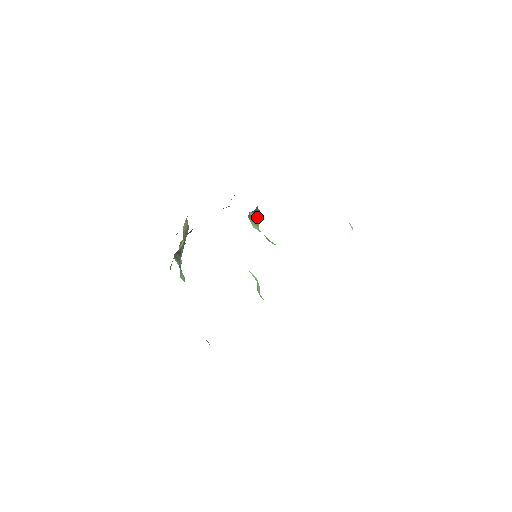
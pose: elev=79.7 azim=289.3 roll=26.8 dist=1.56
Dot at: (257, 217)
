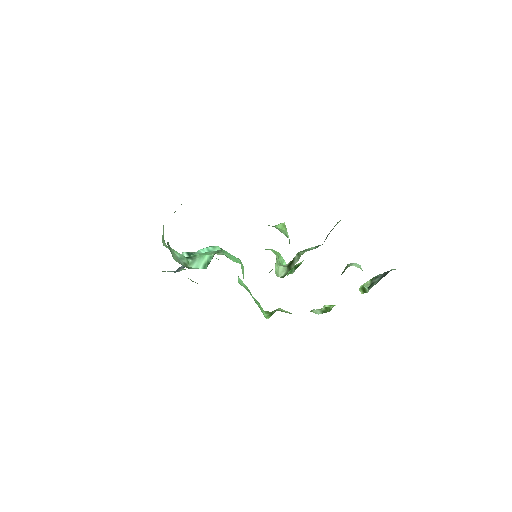
Dot at: occluded
